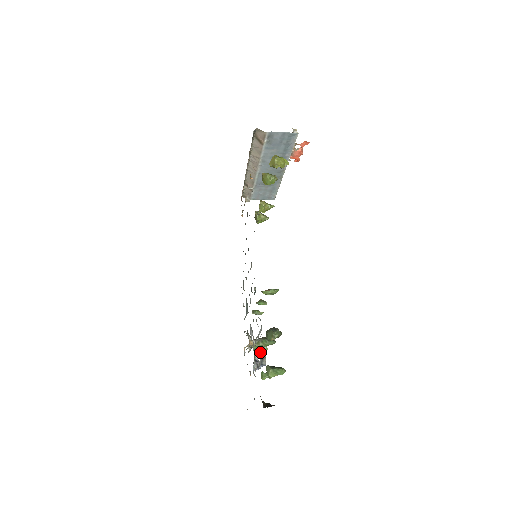
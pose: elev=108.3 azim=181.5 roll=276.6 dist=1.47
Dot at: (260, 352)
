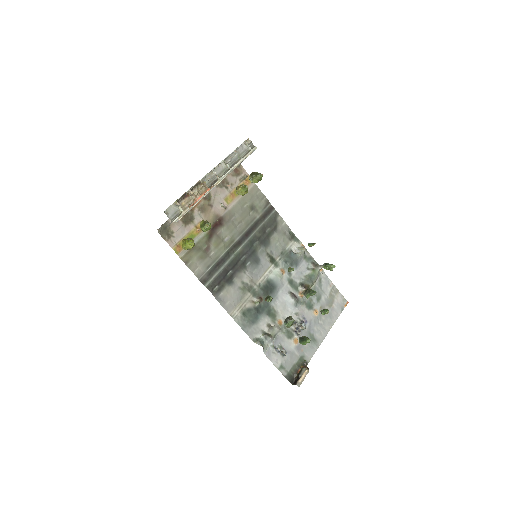
Dot at: (278, 351)
